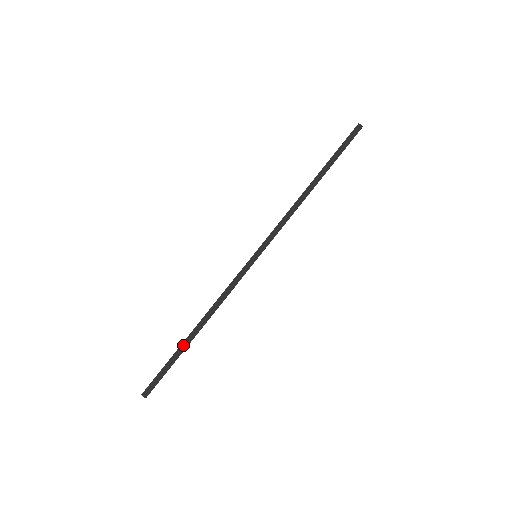
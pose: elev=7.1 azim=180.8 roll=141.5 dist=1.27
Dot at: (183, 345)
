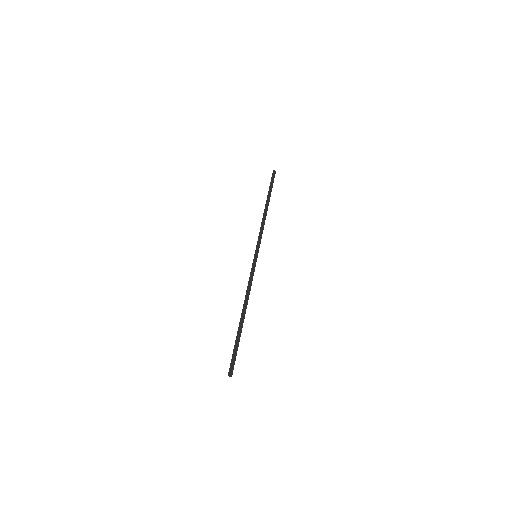
Dot at: (239, 328)
